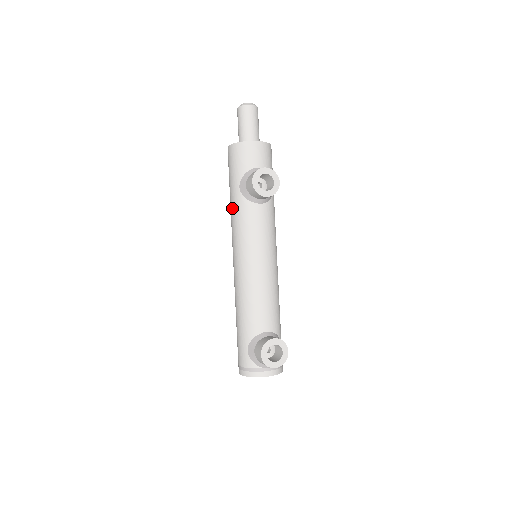
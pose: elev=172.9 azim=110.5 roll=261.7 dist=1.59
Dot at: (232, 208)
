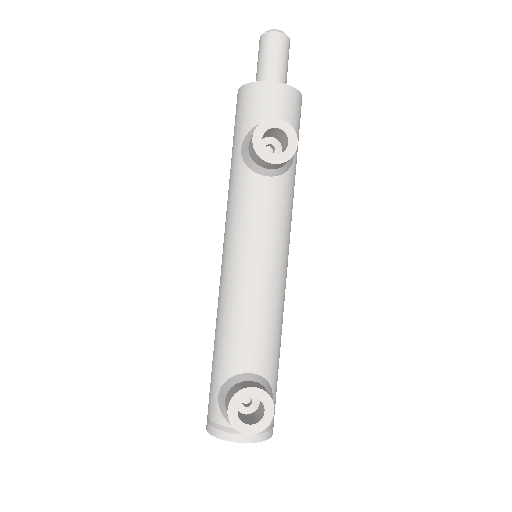
Dot at: (229, 181)
